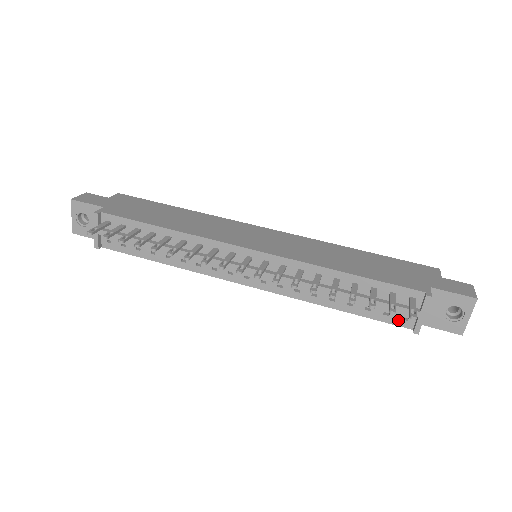
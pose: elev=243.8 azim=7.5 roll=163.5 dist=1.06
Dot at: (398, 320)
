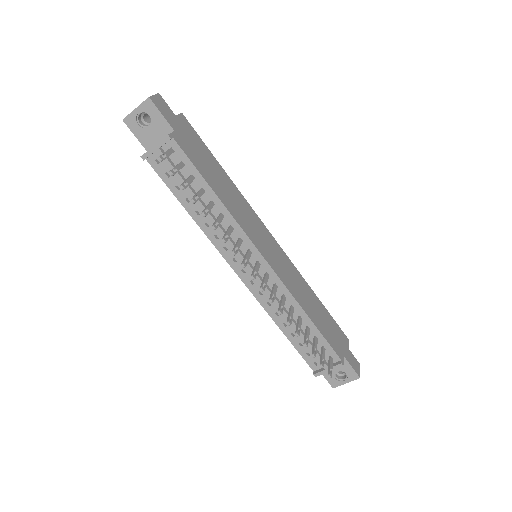
Dot at: (311, 362)
